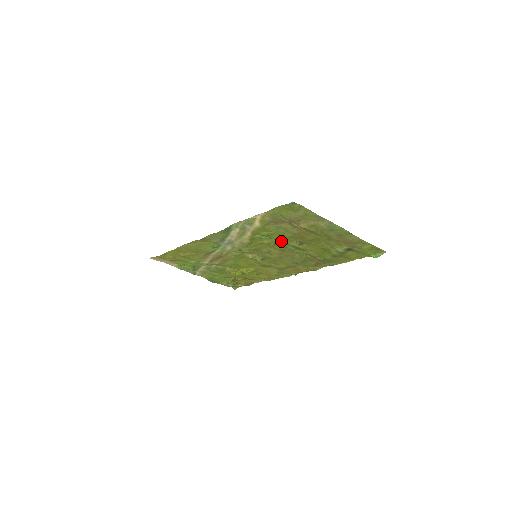
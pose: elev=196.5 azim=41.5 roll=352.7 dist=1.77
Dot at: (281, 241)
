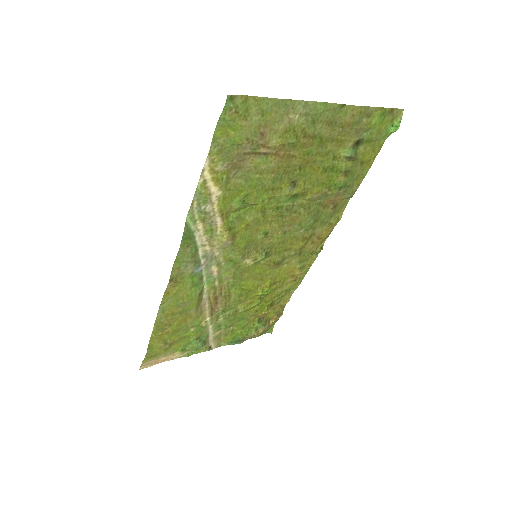
Dot at: (267, 200)
